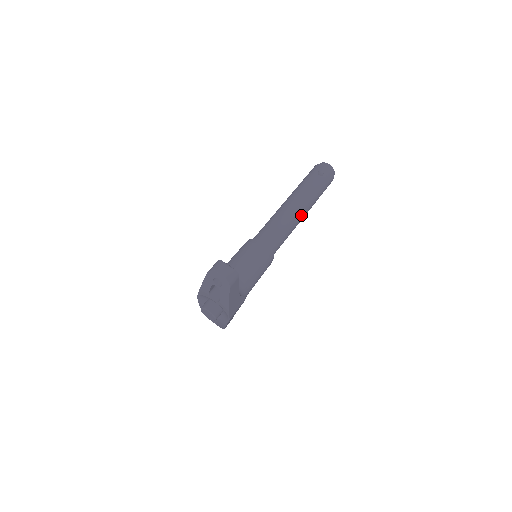
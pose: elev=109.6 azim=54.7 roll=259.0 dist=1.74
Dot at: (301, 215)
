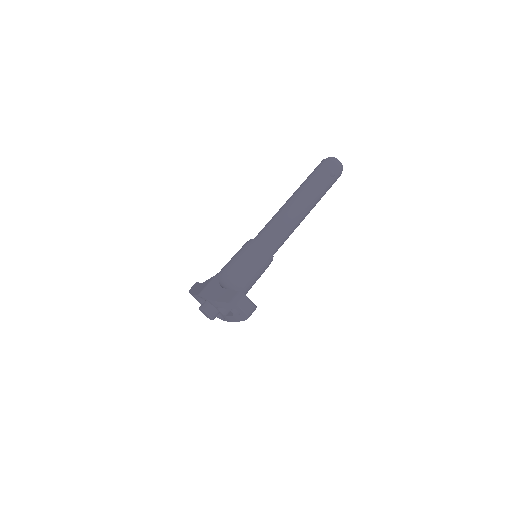
Dot at: (304, 218)
